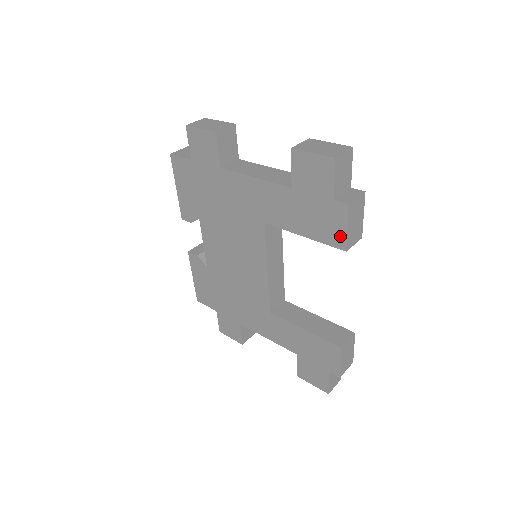
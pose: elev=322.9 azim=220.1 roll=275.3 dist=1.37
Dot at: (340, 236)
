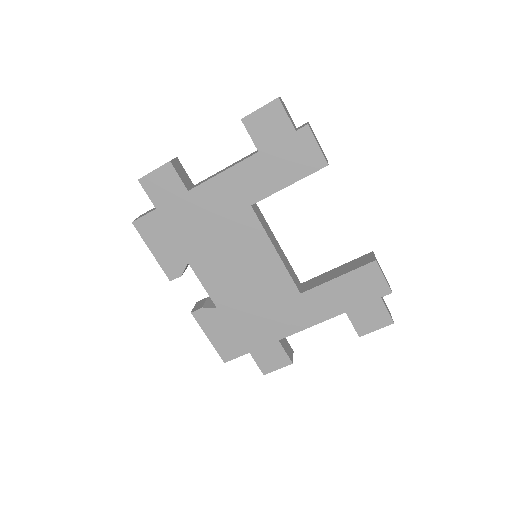
Dot at: (317, 156)
